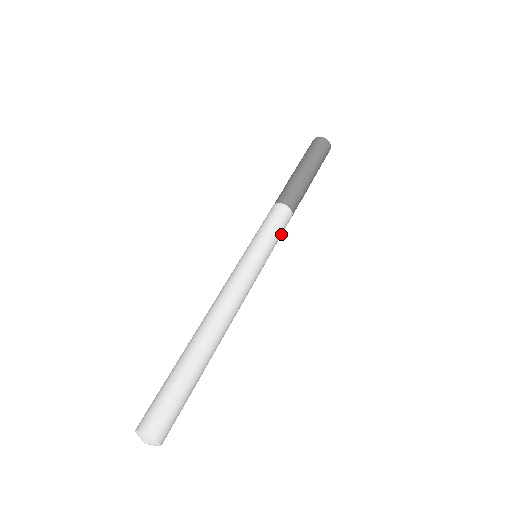
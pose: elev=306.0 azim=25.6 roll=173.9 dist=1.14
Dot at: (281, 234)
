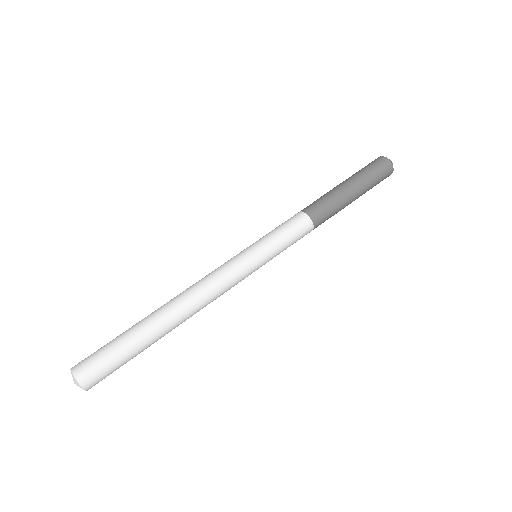
Dot at: (292, 242)
